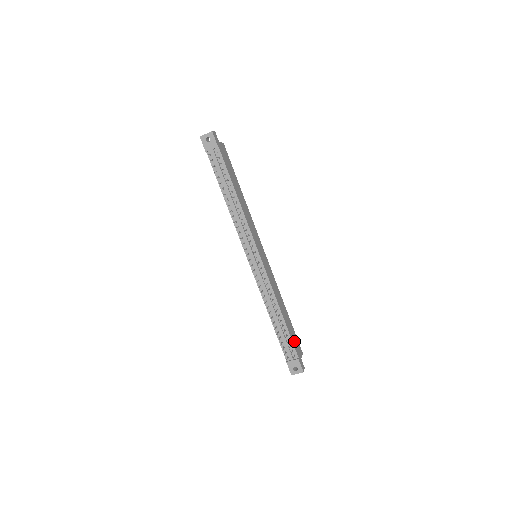
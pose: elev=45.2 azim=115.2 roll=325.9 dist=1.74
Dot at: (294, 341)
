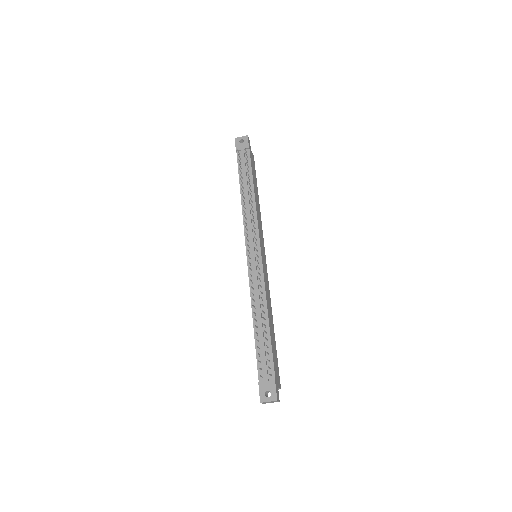
Dot at: (274, 361)
